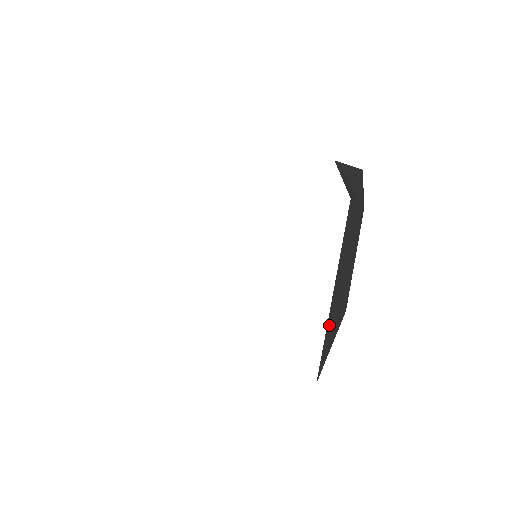
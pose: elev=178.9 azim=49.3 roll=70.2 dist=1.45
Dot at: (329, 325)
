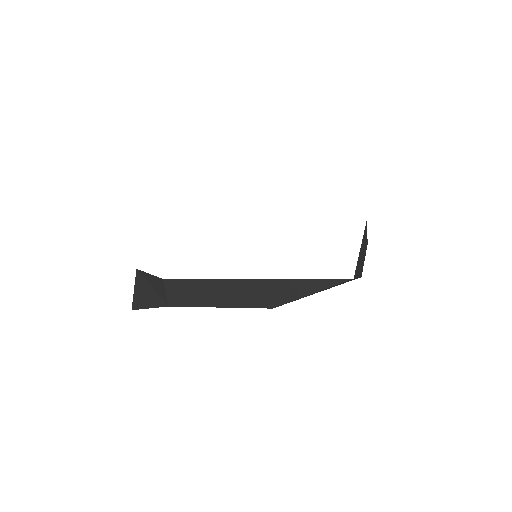
Dot at: (358, 260)
